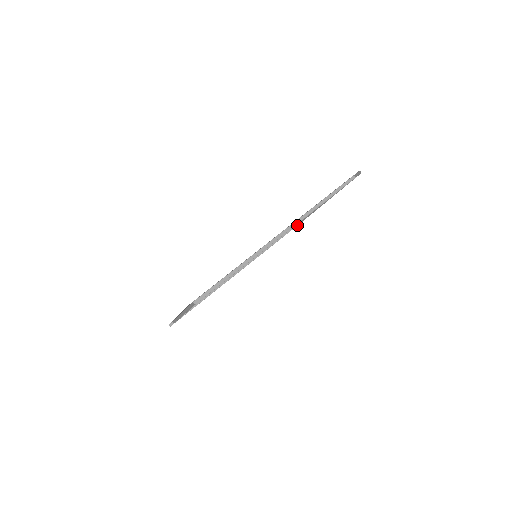
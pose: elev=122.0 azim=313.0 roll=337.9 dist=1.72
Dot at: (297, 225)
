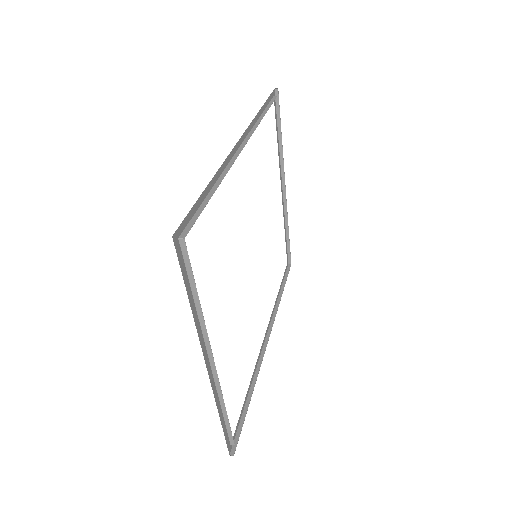
Dot at: (290, 260)
